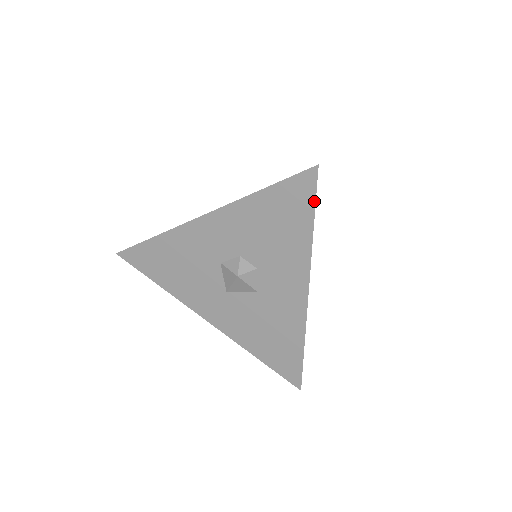
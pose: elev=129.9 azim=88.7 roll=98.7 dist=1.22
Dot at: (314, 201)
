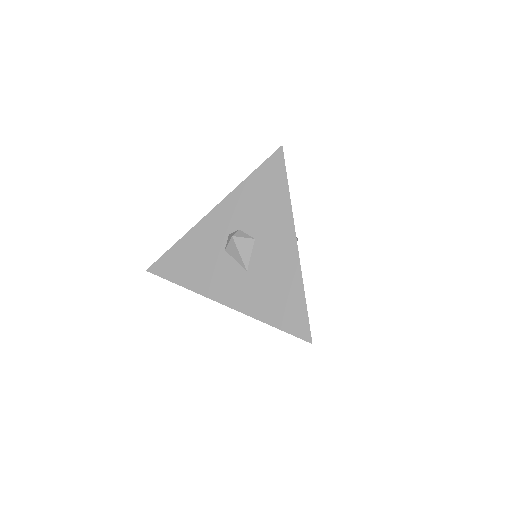
Dot at: occluded
